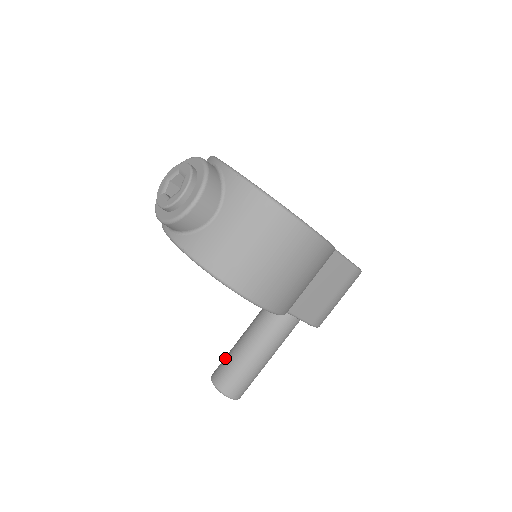
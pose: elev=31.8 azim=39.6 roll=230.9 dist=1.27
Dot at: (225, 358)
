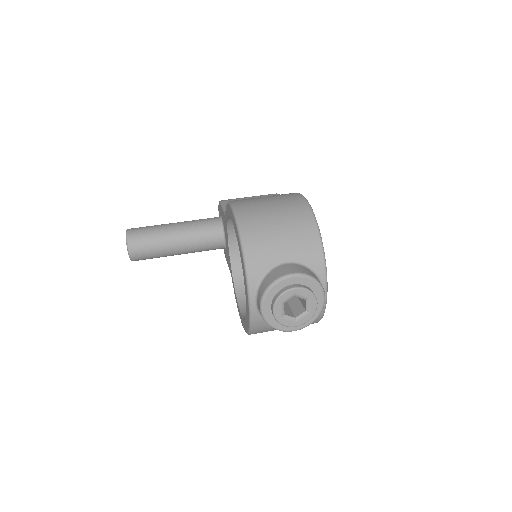
Dot at: (151, 241)
